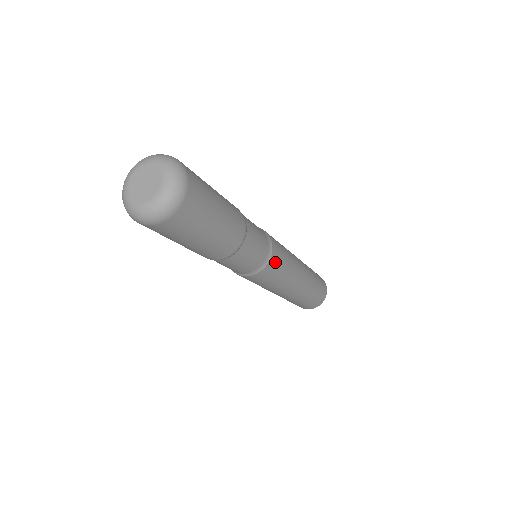
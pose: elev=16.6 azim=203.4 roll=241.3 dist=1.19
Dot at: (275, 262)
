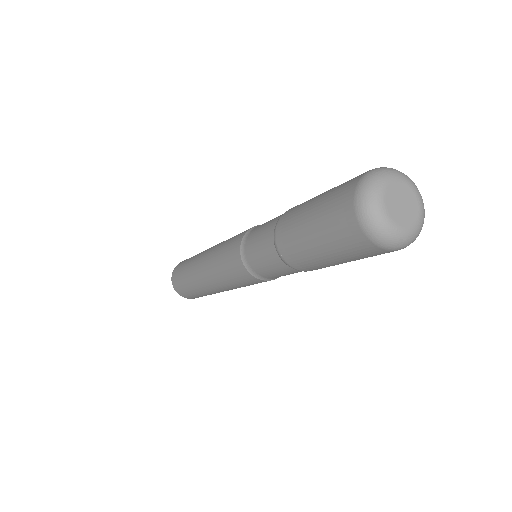
Dot at: occluded
